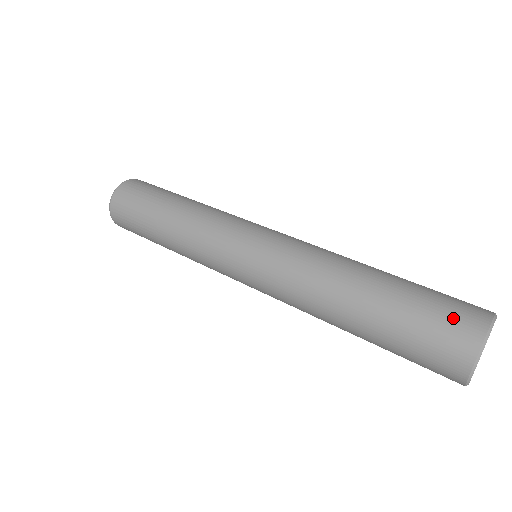
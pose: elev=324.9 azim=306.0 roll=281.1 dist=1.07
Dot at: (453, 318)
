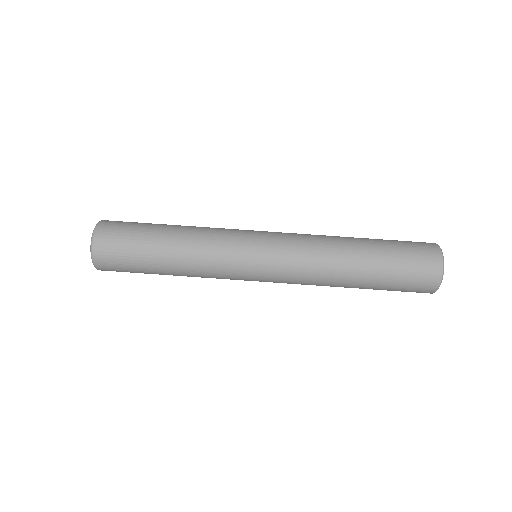
Dot at: (421, 251)
